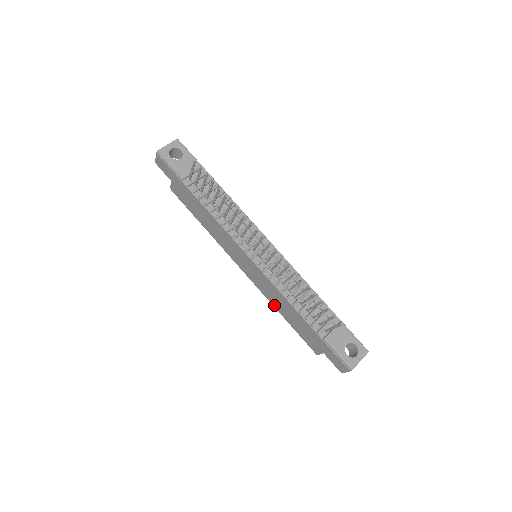
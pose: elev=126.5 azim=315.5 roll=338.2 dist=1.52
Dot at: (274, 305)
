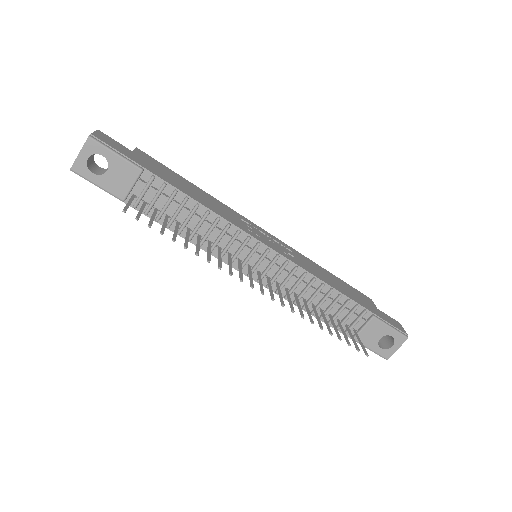
Dot at: occluded
